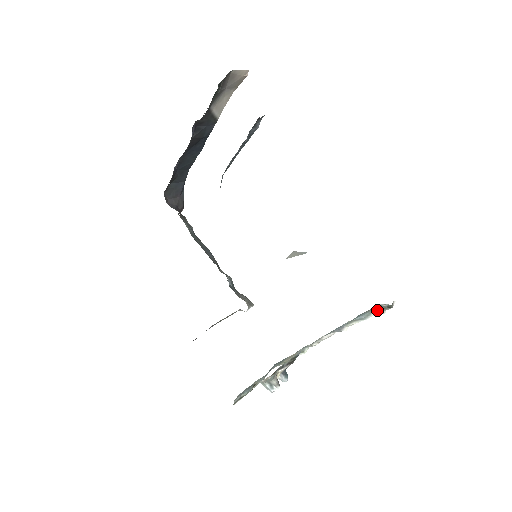
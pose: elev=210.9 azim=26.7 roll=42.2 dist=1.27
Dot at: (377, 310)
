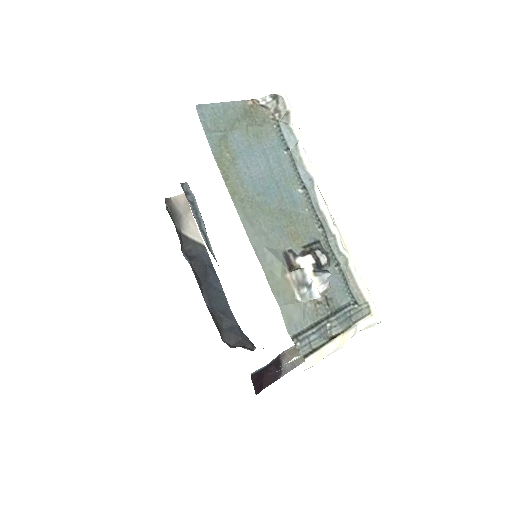
Dot at: (283, 117)
